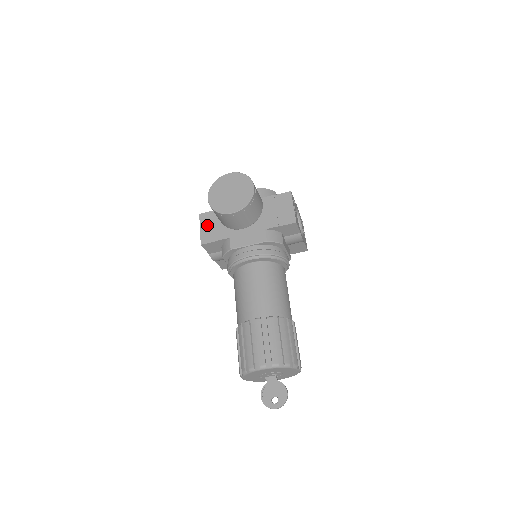
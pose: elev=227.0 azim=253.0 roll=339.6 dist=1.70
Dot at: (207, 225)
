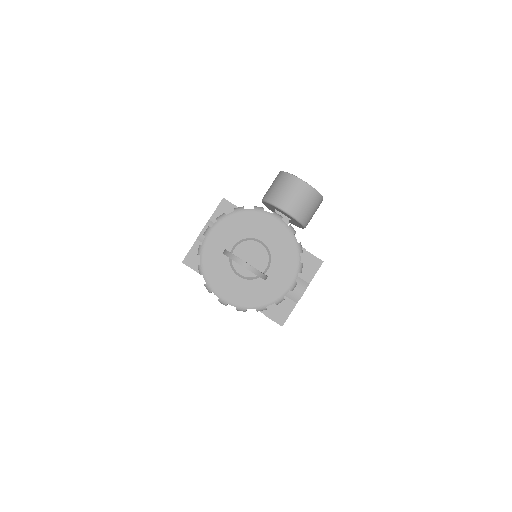
Dot at: occluded
